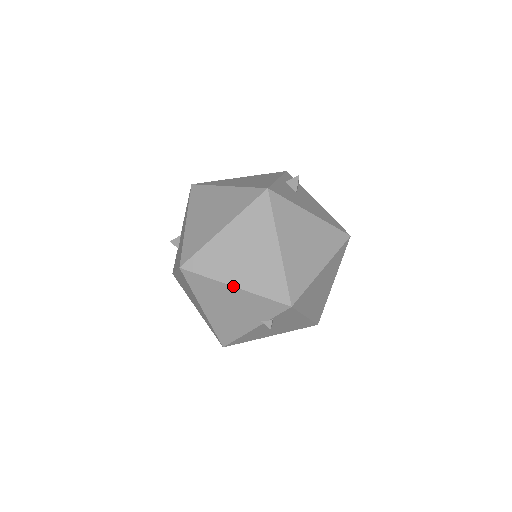
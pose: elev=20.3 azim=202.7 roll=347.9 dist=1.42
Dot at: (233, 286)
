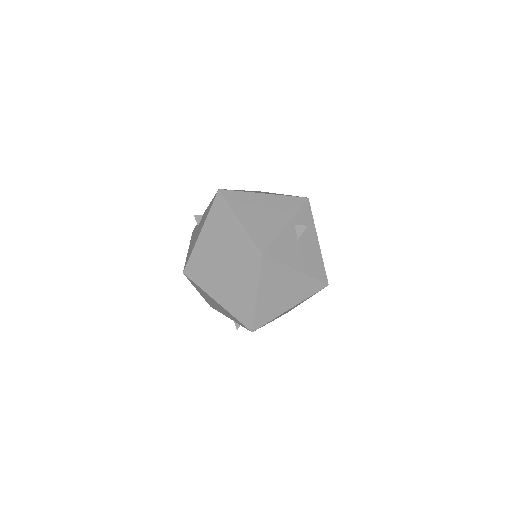
Dot at: (217, 302)
